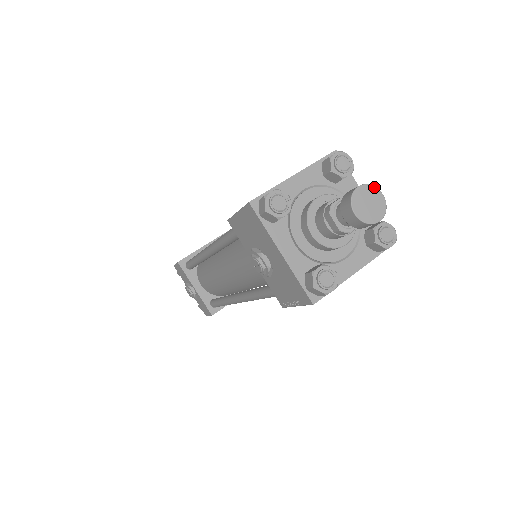
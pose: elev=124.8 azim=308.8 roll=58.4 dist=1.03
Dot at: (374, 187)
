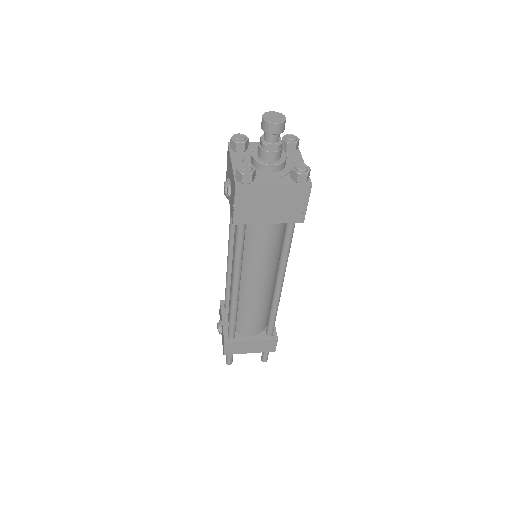
Dot at: (282, 114)
